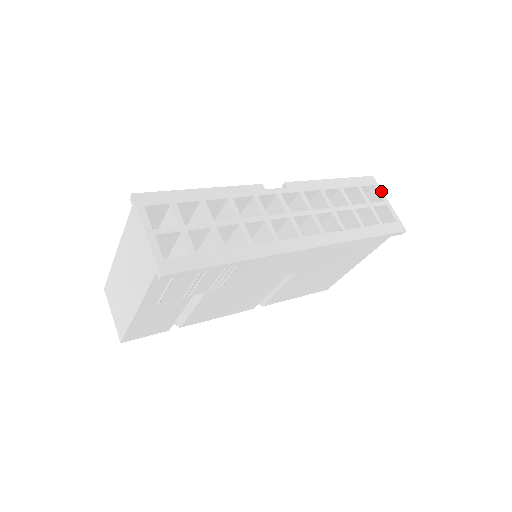
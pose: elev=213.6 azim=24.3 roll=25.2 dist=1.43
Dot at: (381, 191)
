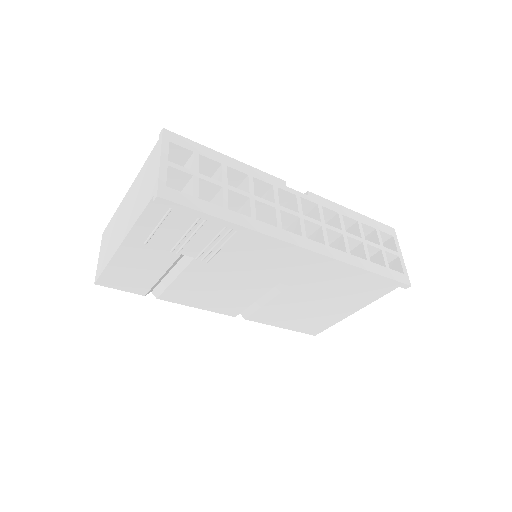
Dot at: (398, 243)
